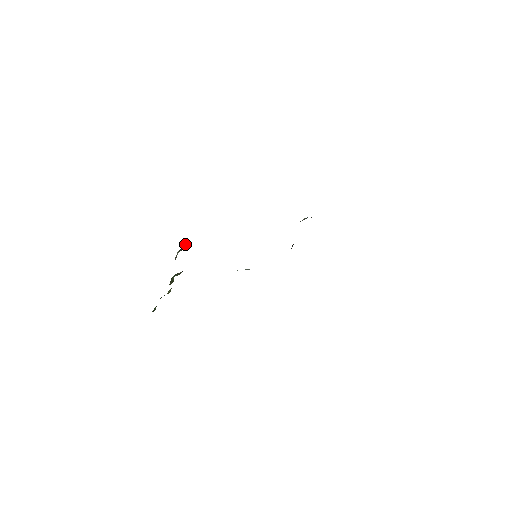
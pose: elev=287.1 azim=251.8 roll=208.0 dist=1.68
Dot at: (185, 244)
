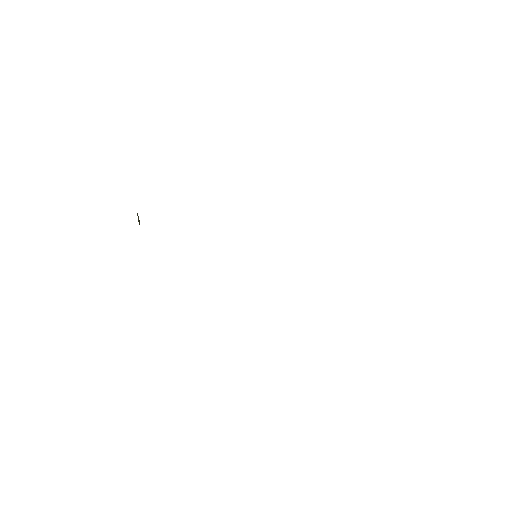
Dot at: occluded
